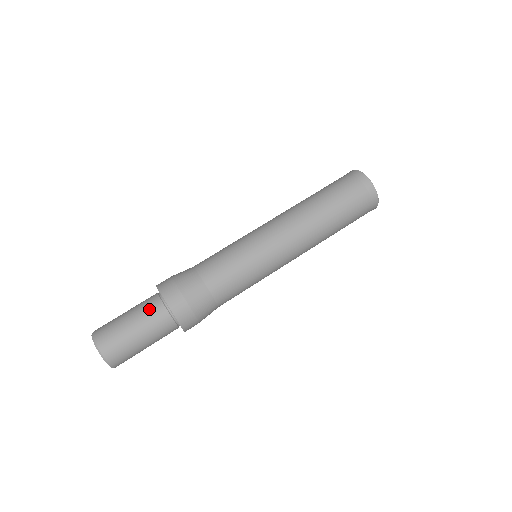
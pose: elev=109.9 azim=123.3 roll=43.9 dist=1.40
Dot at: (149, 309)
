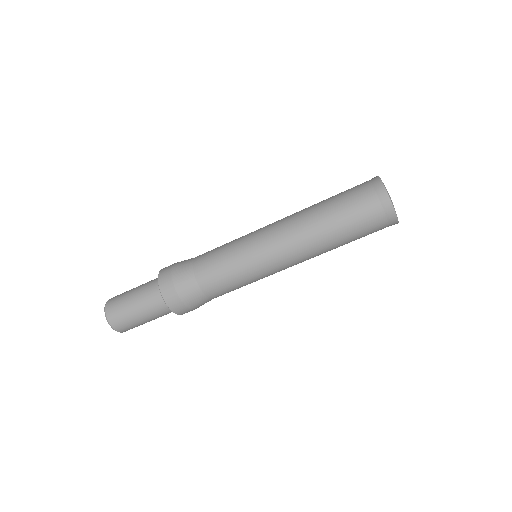
Dot at: (148, 290)
